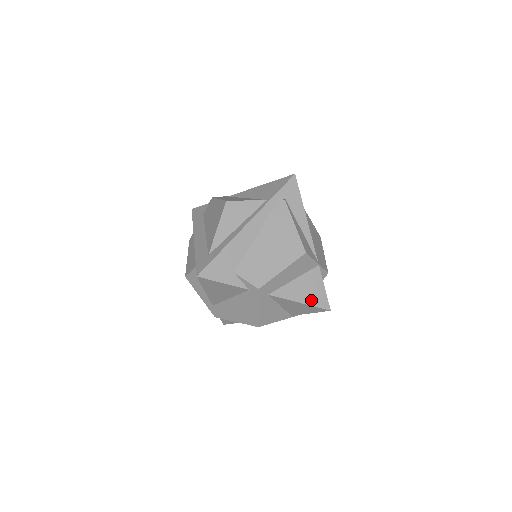
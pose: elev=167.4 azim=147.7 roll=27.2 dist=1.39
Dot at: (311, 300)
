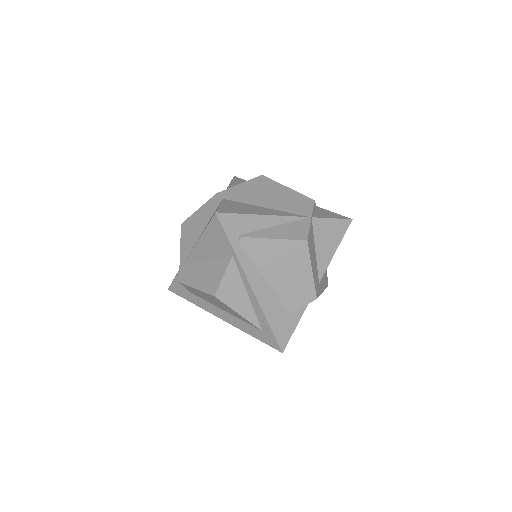
Dot at: (337, 238)
